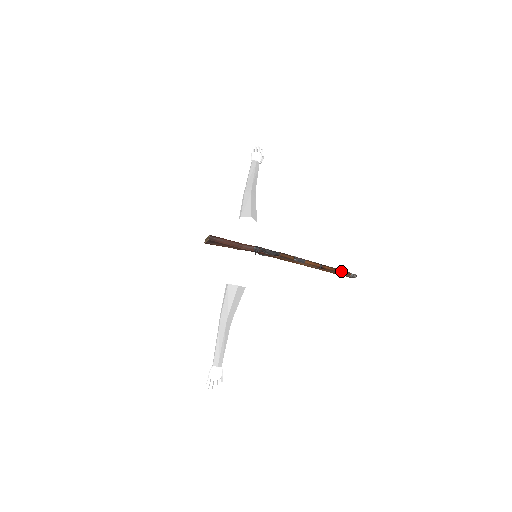
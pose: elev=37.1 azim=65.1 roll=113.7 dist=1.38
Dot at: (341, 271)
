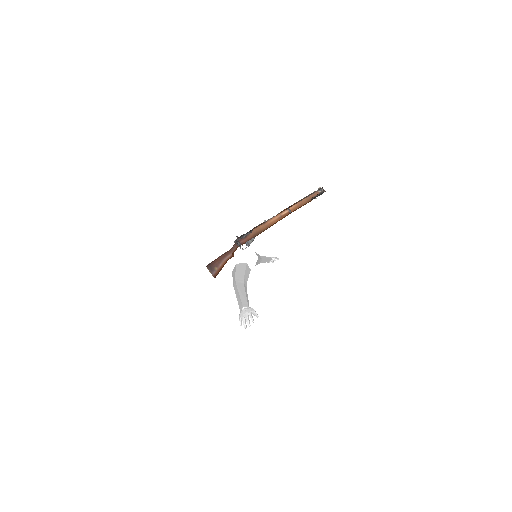
Dot at: (307, 196)
